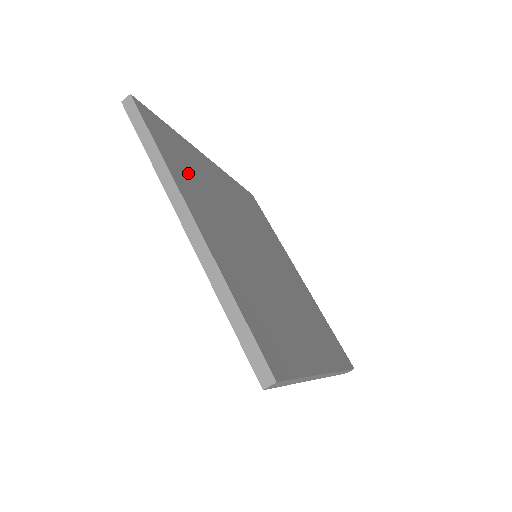
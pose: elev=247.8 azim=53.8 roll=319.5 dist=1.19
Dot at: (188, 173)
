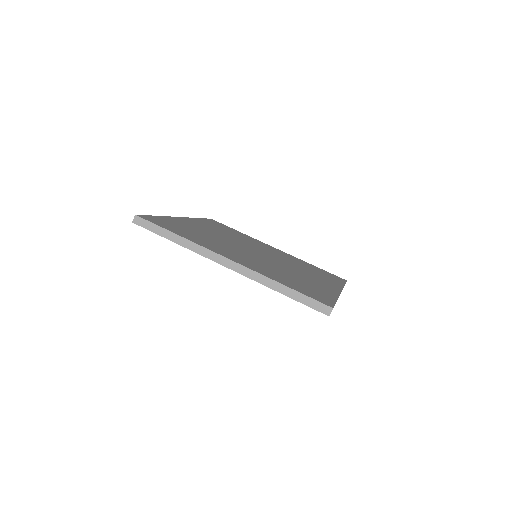
Dot at: (196, 237)
